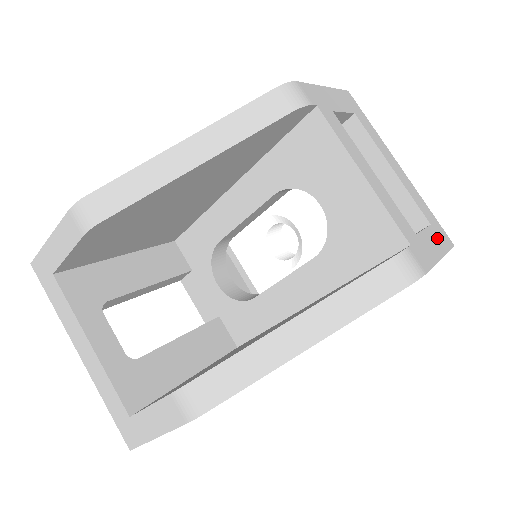
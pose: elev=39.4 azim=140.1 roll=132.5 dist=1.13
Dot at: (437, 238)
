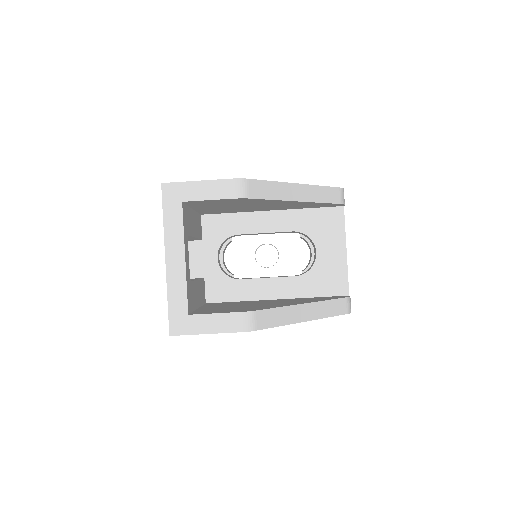
Dot at: occluded
